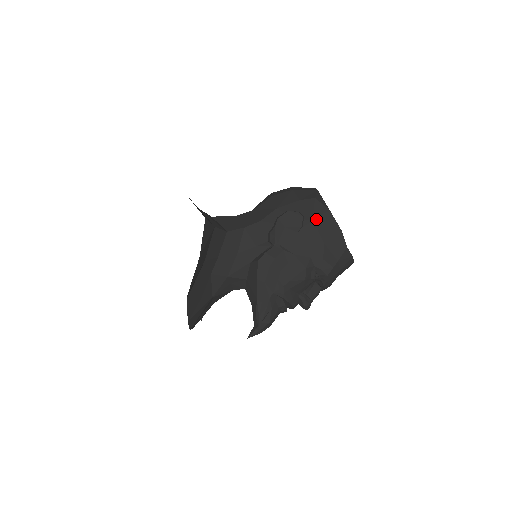
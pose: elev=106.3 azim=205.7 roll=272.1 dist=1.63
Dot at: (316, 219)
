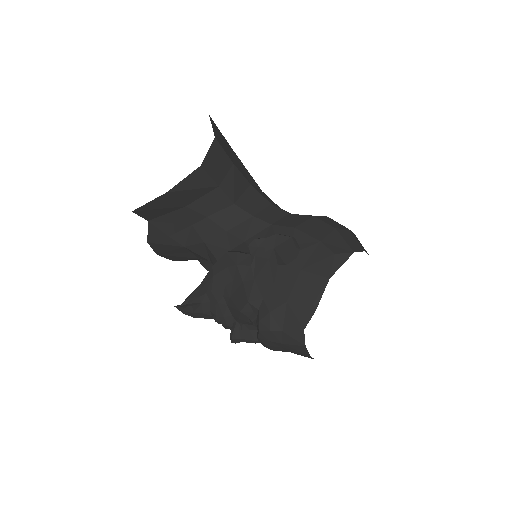
Dot at: (306, 271)
